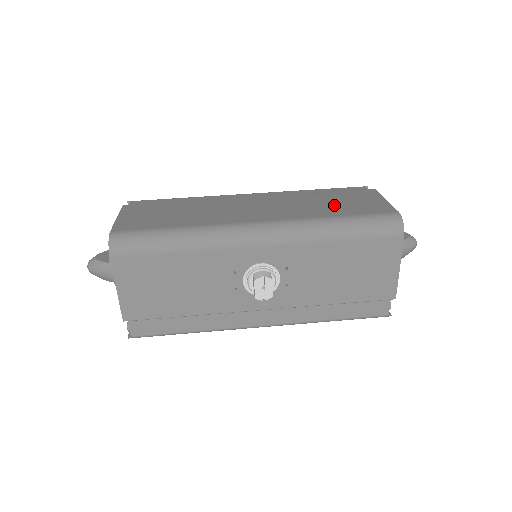
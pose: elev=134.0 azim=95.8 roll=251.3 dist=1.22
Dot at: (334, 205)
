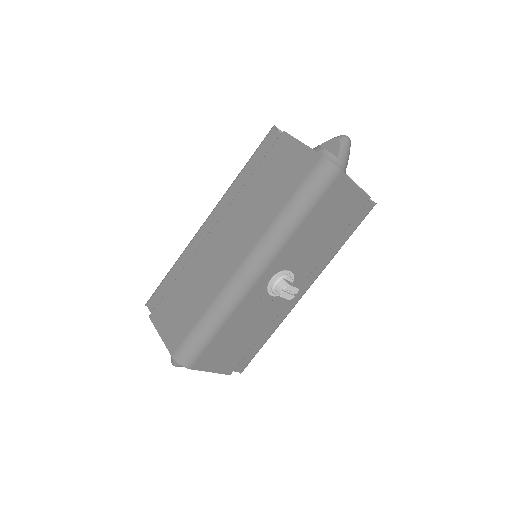
Dot at: (273, 188)
